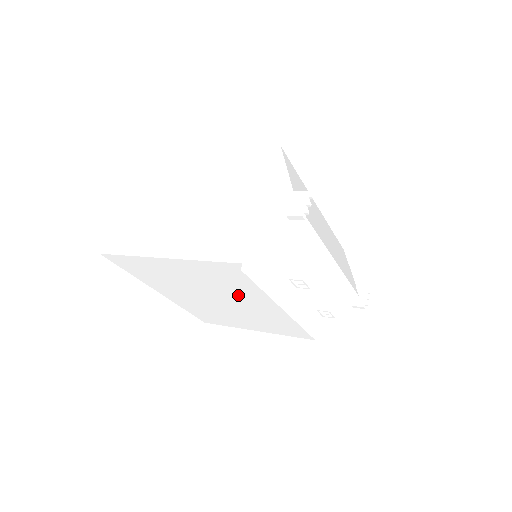
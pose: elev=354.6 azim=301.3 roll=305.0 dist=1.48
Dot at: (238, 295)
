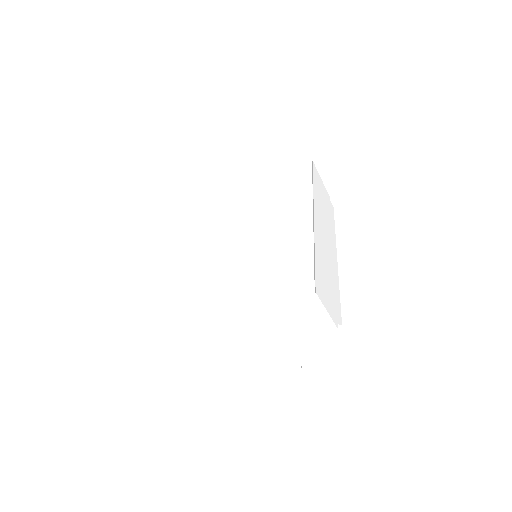
Dot at: occluded
